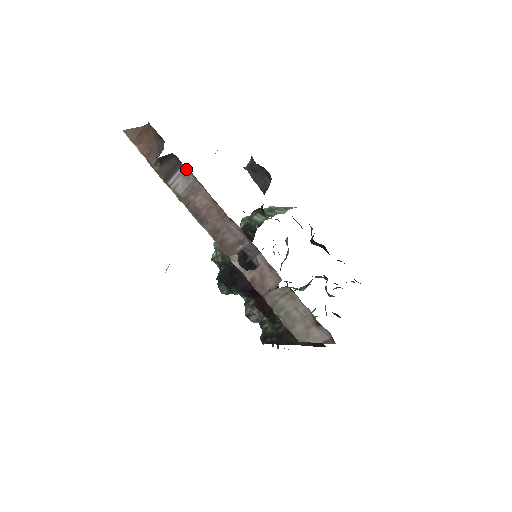
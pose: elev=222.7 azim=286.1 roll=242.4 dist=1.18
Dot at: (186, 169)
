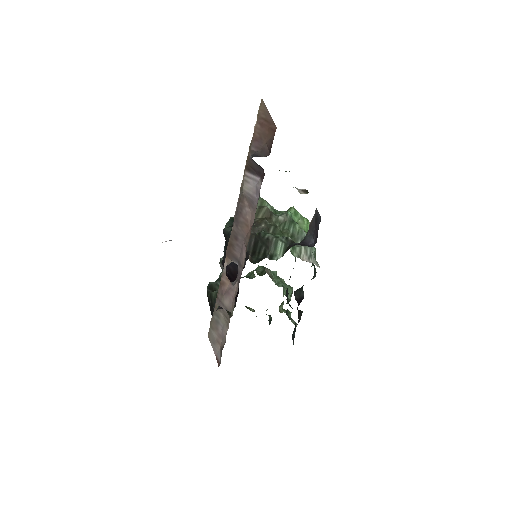
Dot at: occluded
